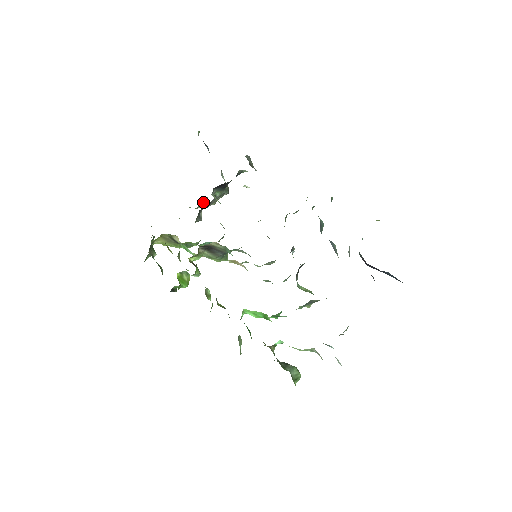
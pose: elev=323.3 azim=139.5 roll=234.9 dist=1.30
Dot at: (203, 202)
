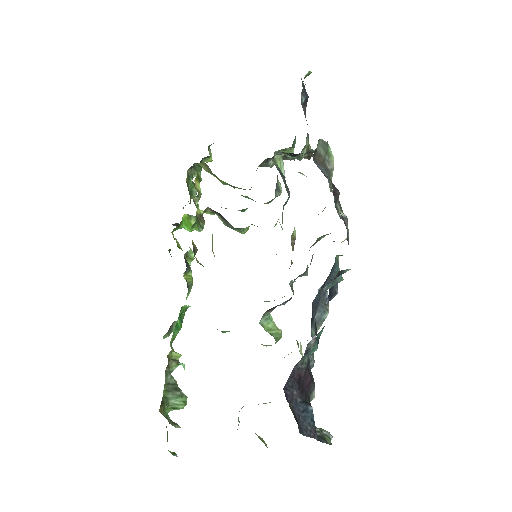
Dot at: (285, 149)
